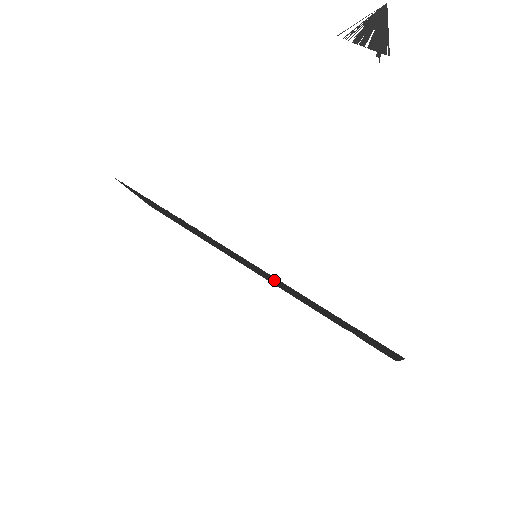
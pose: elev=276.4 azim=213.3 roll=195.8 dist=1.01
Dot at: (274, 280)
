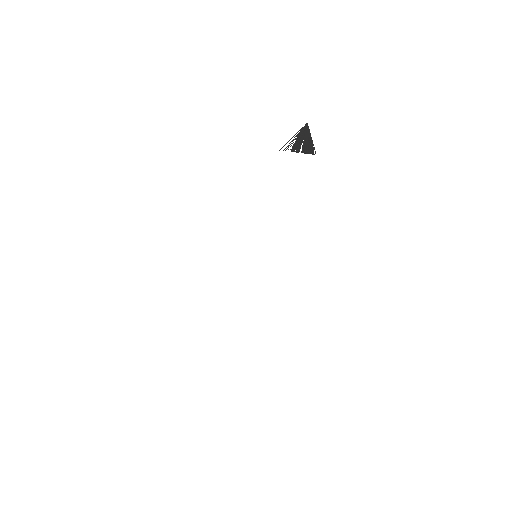
Dot at: occluded
